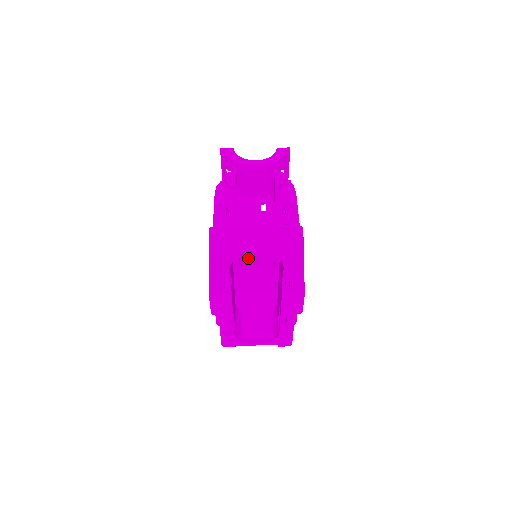
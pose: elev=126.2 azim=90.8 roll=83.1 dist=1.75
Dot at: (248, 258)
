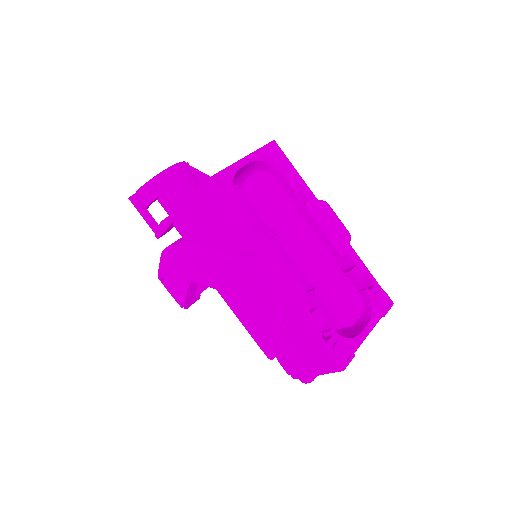
Dot at: (243, 181)
